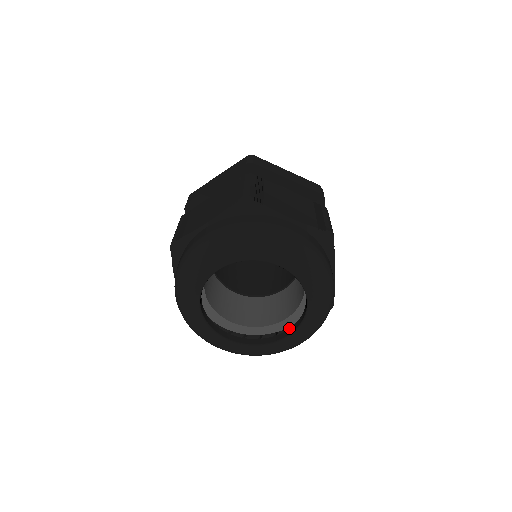
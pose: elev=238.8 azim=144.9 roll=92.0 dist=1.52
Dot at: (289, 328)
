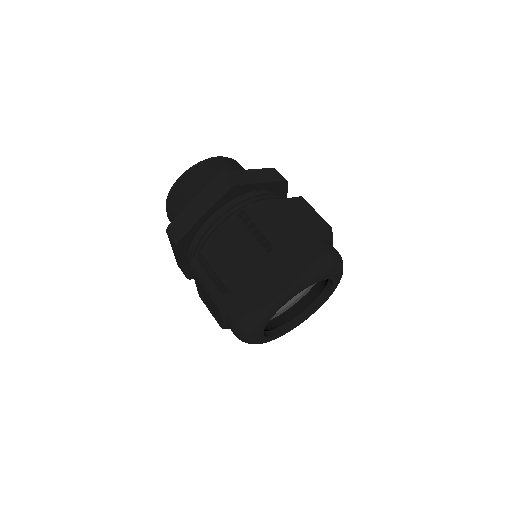
Dot at: occluded
